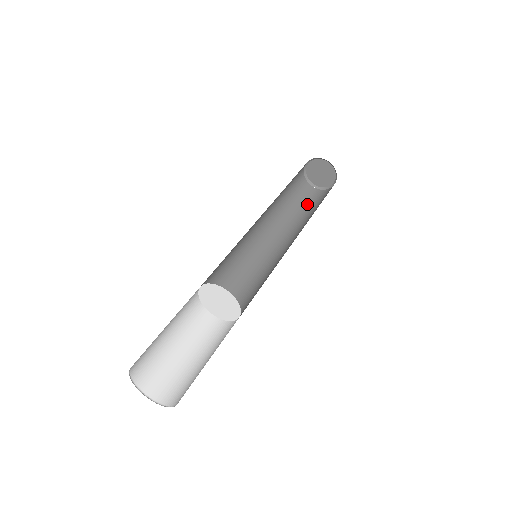
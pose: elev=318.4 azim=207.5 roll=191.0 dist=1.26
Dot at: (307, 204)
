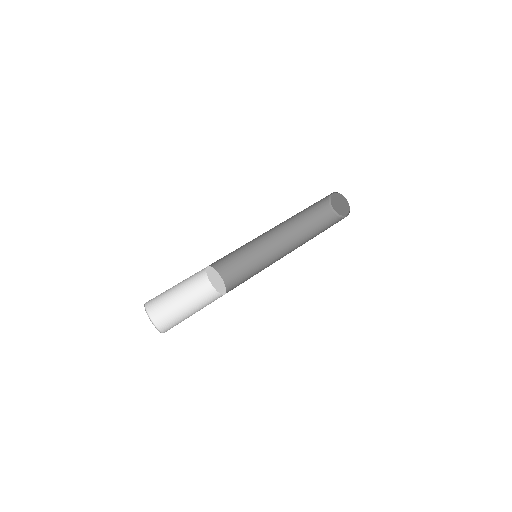
Dot at: (323, 227)
